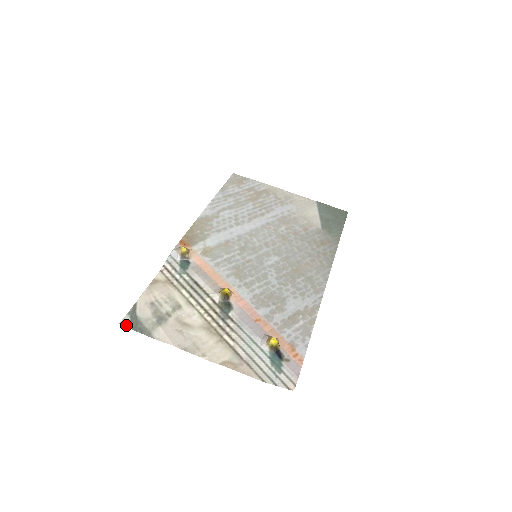
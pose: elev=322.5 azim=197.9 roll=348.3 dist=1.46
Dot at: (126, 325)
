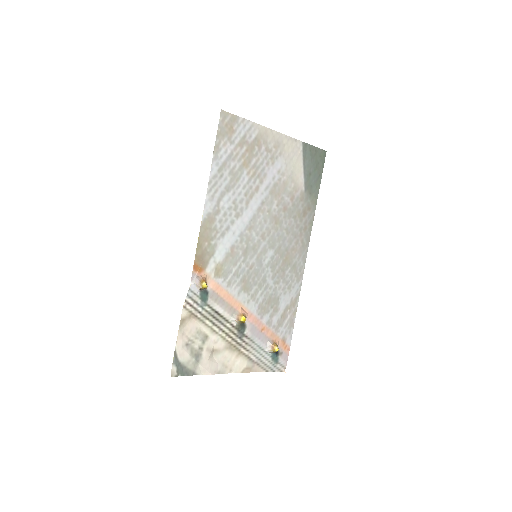
Dot at: (176, 375)
